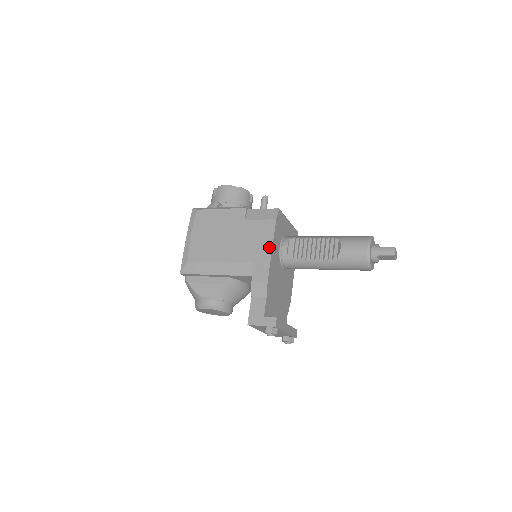
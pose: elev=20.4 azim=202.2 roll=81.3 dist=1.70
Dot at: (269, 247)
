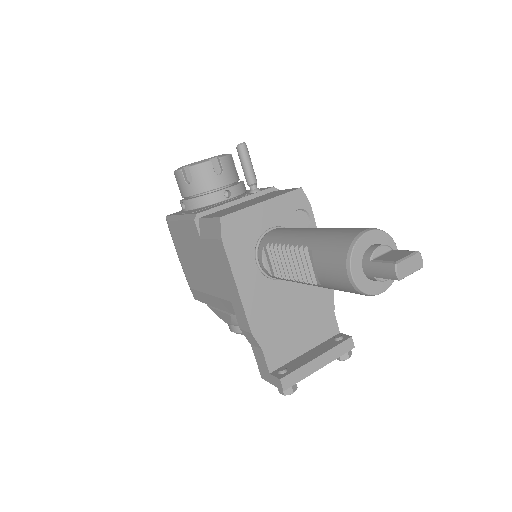
Dot at: (233, 283)
